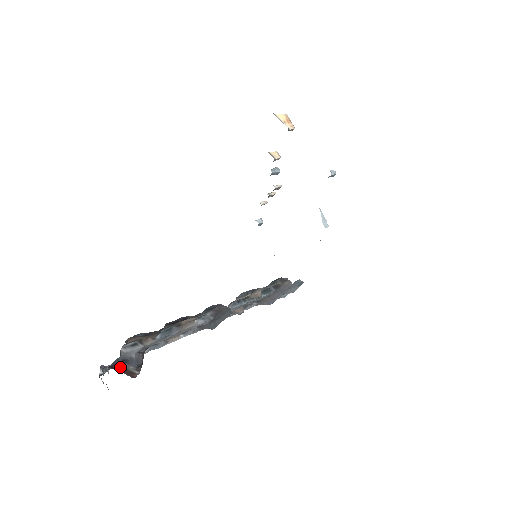
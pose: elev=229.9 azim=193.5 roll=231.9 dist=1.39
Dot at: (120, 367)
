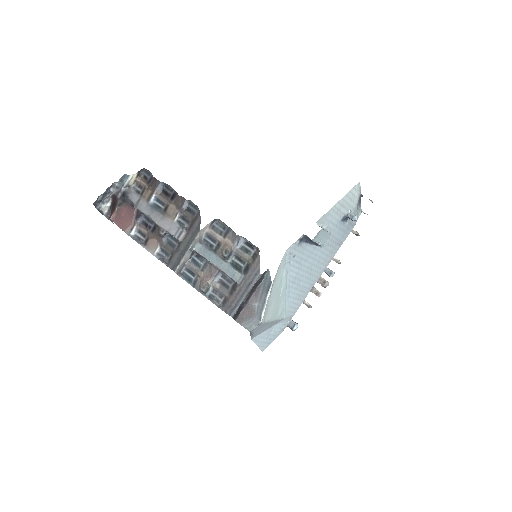
Dot at: (117, 202)
